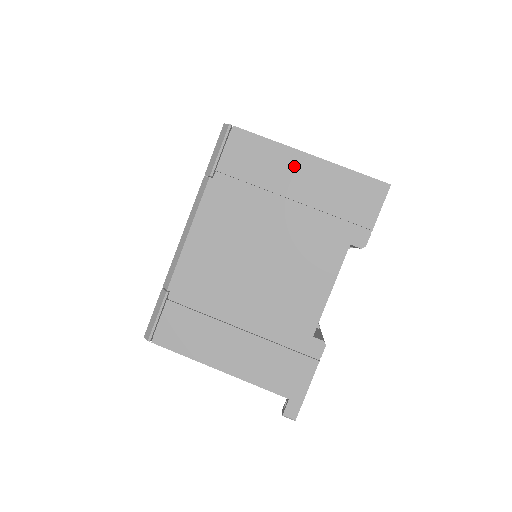
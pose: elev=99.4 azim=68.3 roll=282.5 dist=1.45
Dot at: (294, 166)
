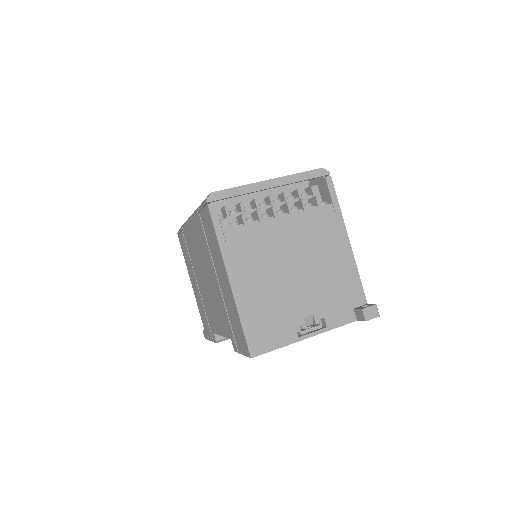
Dot at: (222, 271)
